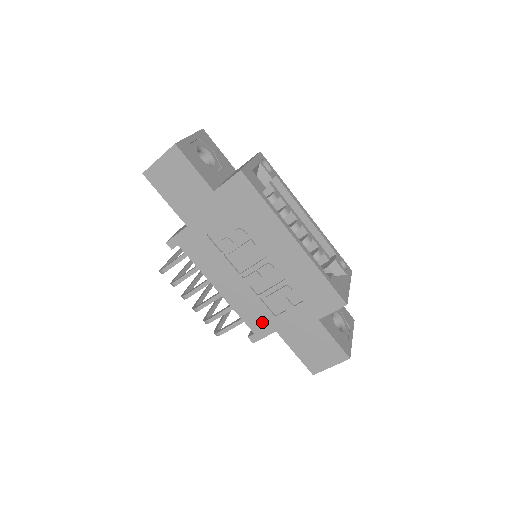
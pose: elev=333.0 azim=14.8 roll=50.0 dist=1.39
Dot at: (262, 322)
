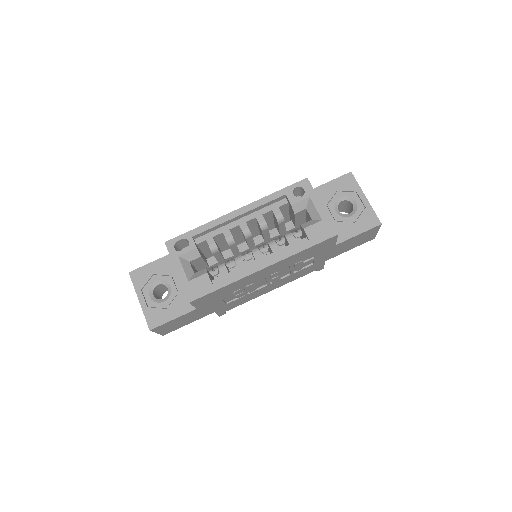
Dot at: (312, 269)
